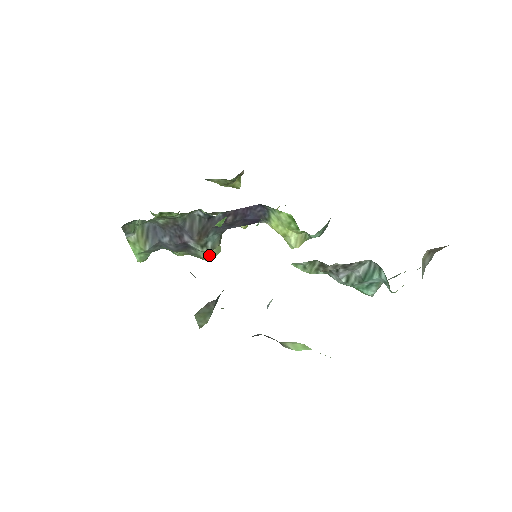
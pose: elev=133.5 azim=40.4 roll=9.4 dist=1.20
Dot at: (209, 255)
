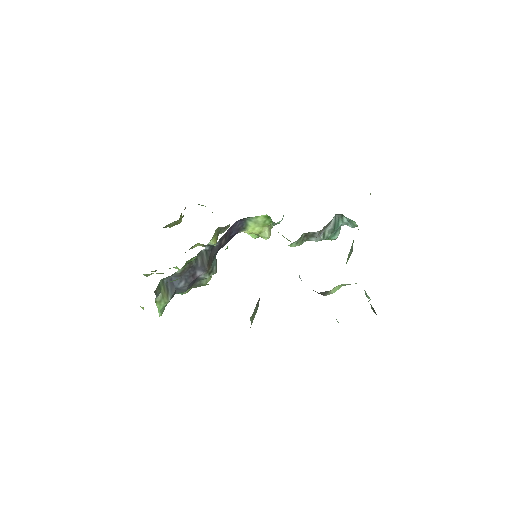
Dot at: (208, 279)
